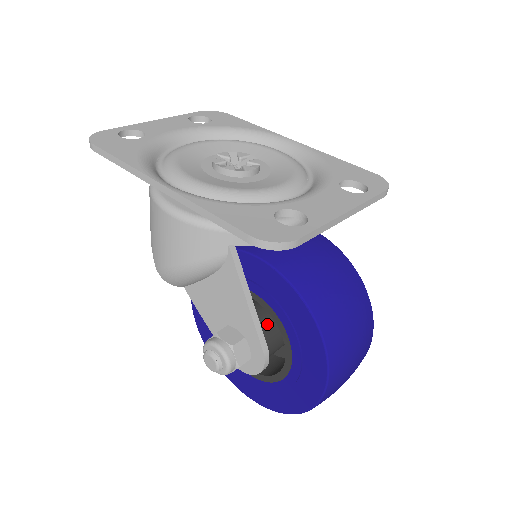
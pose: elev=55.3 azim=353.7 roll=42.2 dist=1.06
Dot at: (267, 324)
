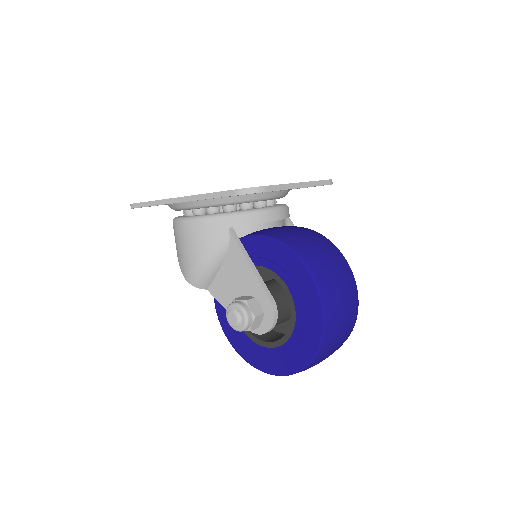
Dot at: (271, 288)
